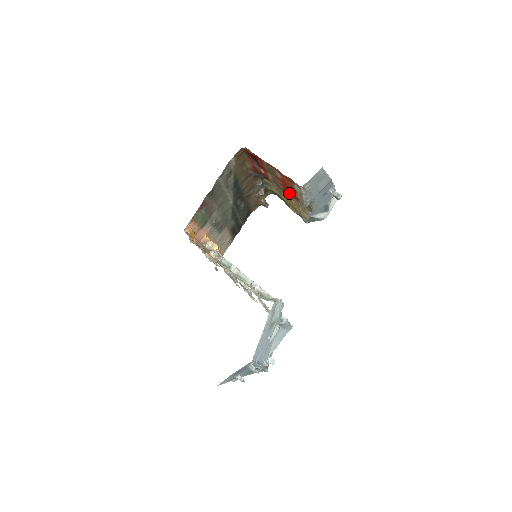
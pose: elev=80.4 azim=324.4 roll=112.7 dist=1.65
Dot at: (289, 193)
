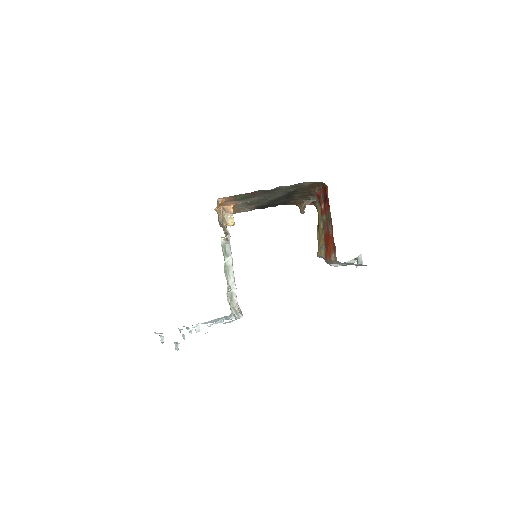
Dot at: (325, 241)
